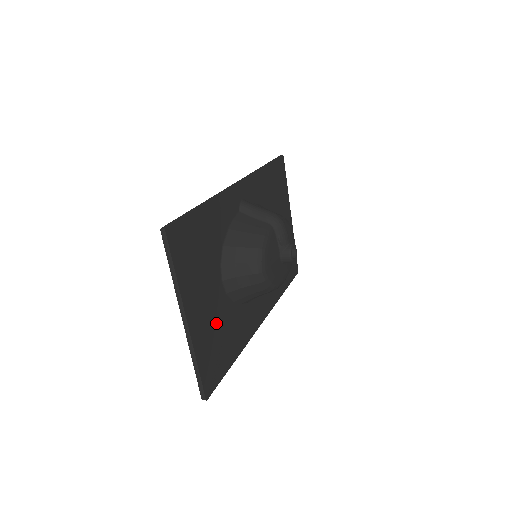
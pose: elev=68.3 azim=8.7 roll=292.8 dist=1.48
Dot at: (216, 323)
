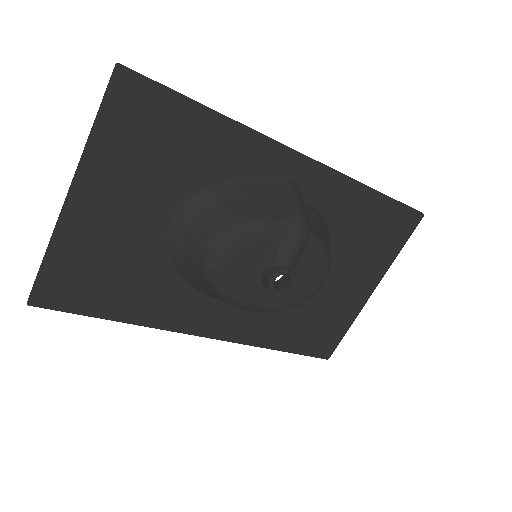
Dot at: (120, 250)
